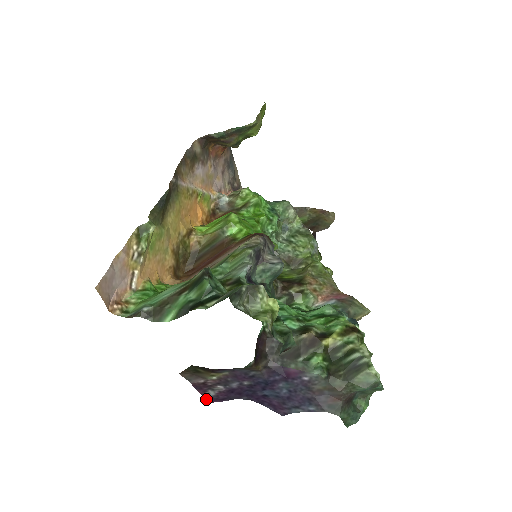
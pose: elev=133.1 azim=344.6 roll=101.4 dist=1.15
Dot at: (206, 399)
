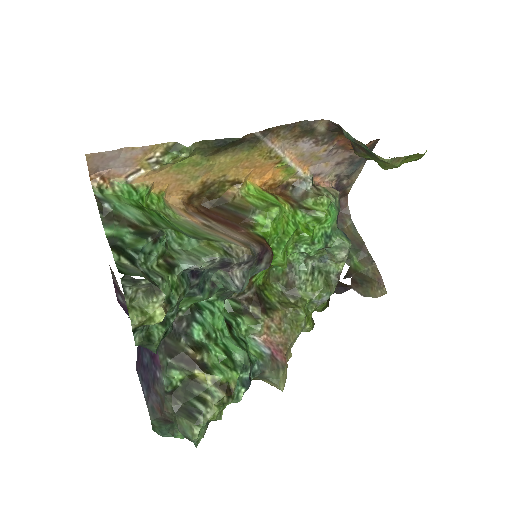
Dot at: (117, 297)
